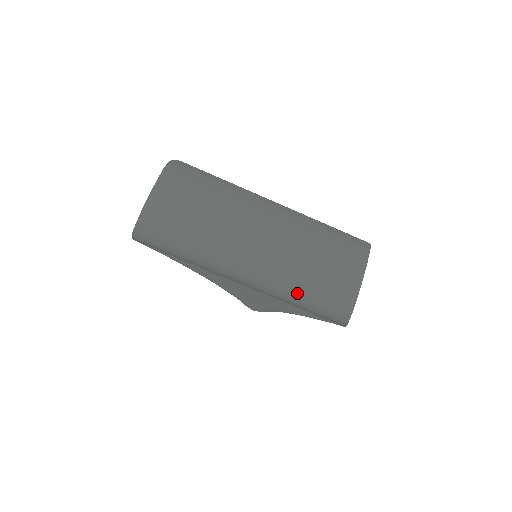
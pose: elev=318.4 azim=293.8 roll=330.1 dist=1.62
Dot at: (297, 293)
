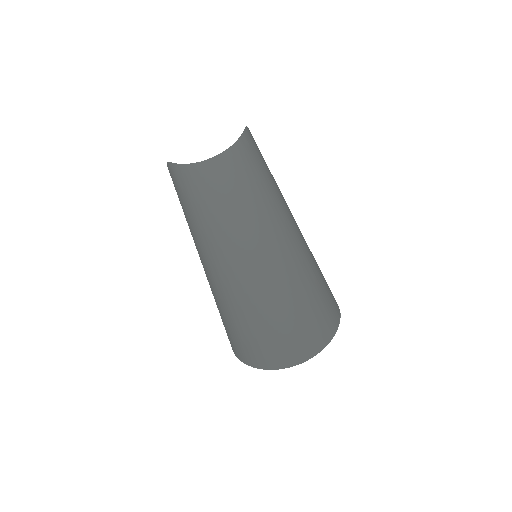
Dot at: (246, 304)
